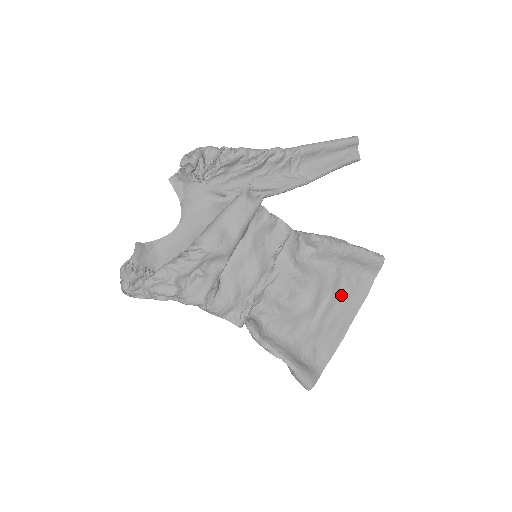
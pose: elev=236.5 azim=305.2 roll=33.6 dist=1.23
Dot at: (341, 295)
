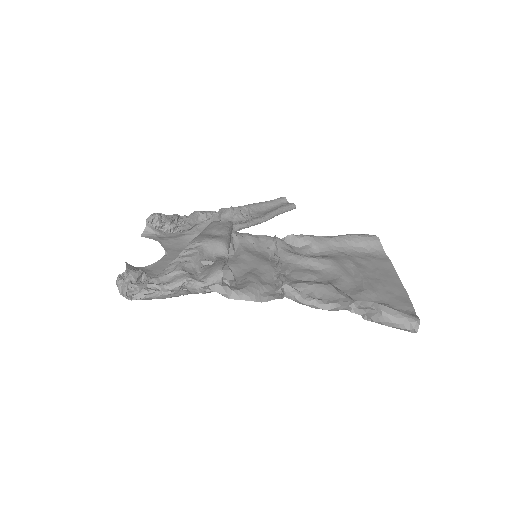
Dot at: (366, 267)
